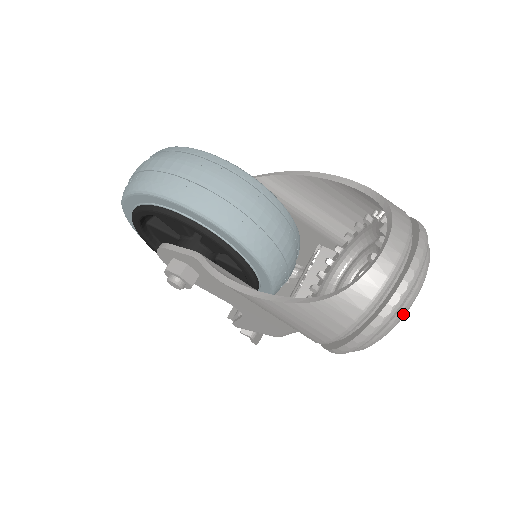
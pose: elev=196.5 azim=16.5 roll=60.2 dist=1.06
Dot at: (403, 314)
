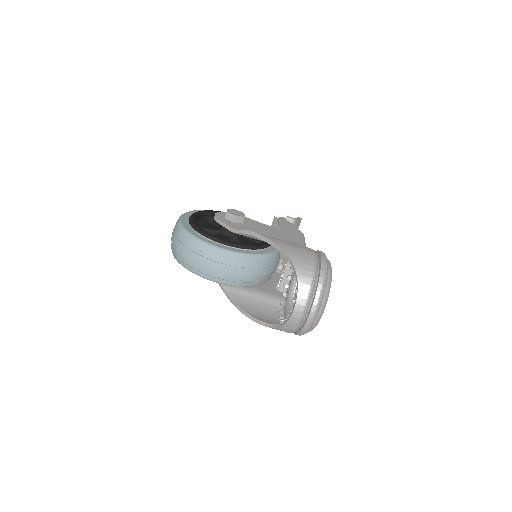
Dot at: occluded
